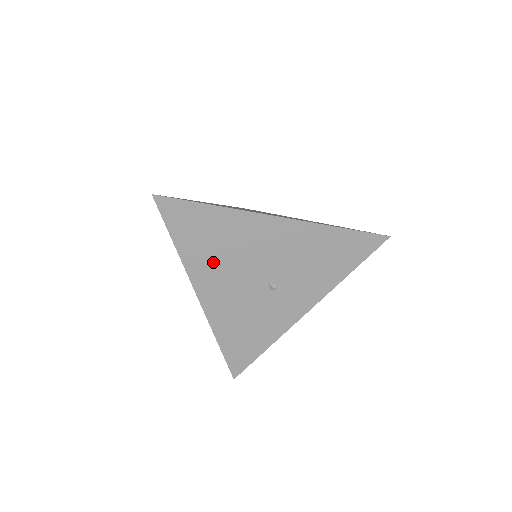
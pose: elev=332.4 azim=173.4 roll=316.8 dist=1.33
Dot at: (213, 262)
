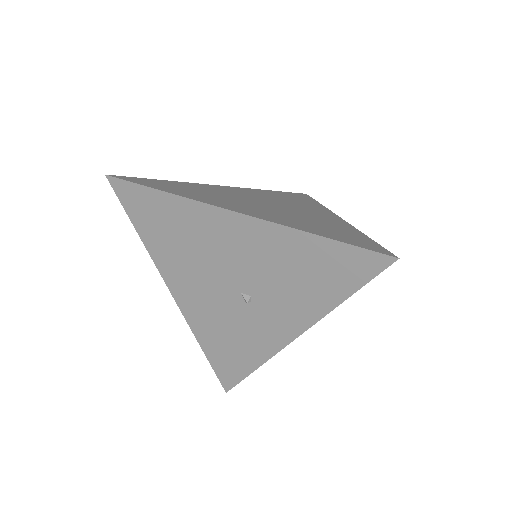
Dot at: (178, 257)
